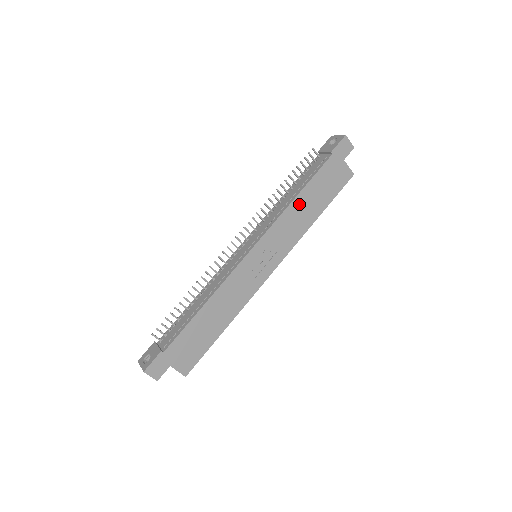
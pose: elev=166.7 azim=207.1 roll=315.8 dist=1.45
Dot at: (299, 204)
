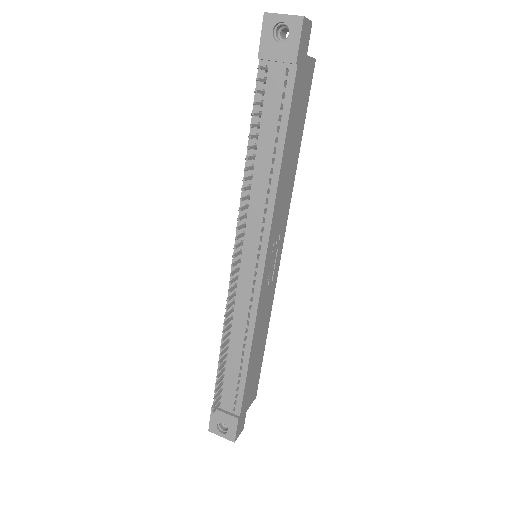
Dot at: (284, 169)
